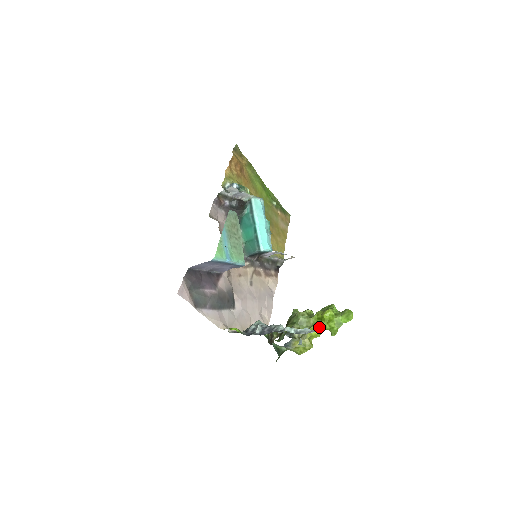
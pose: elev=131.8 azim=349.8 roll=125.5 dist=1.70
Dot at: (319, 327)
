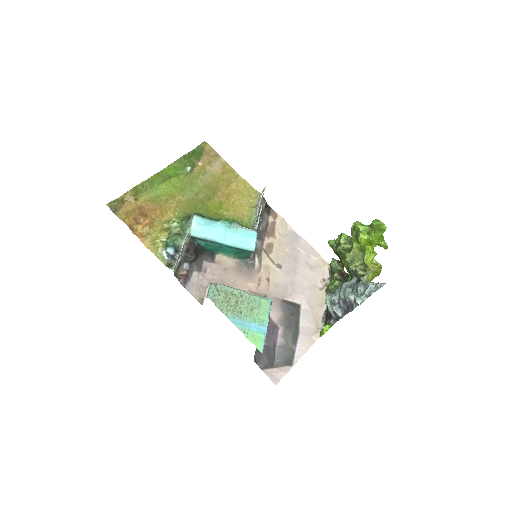
Dot at: (369, 253)
